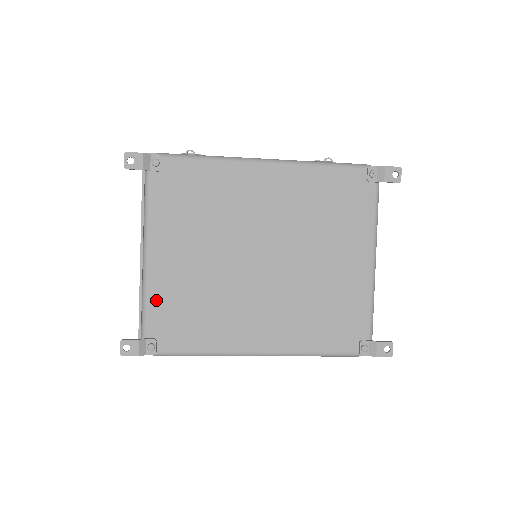
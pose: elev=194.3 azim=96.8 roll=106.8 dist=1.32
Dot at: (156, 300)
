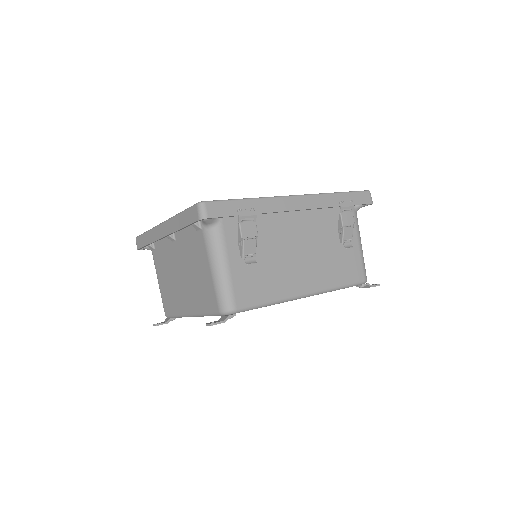
Dot at: occluded
